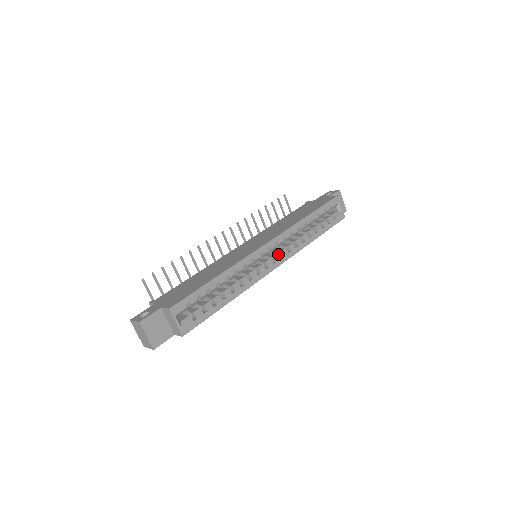
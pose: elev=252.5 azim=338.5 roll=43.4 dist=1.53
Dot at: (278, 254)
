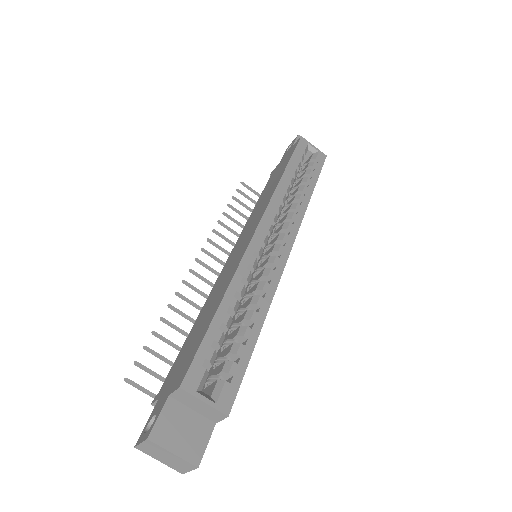
Dot at: occluded
